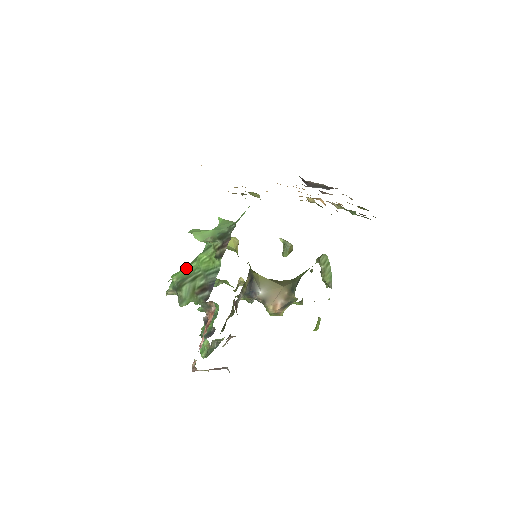
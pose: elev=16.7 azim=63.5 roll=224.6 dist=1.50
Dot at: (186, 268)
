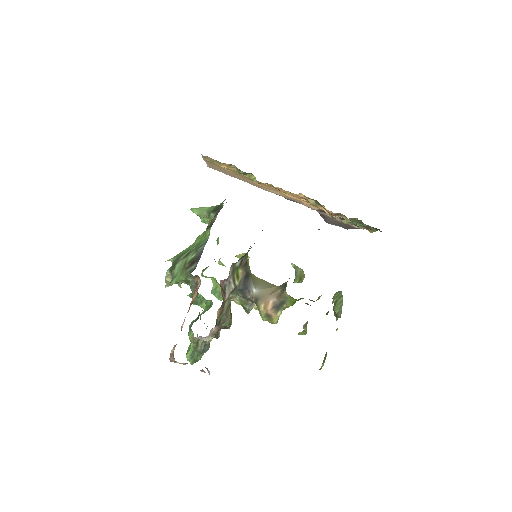
Dot at: occluded
